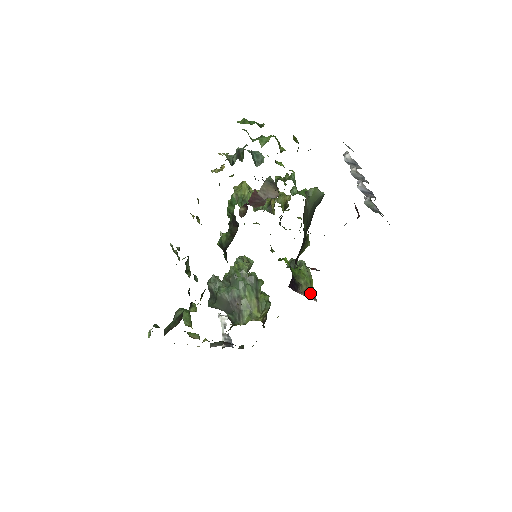
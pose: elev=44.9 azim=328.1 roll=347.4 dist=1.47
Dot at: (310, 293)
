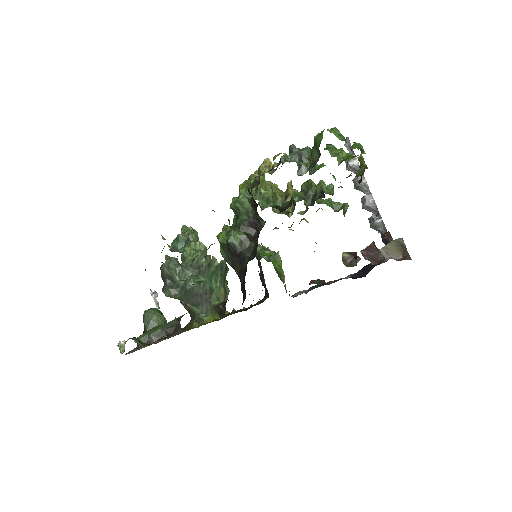
Dot at: occluded
